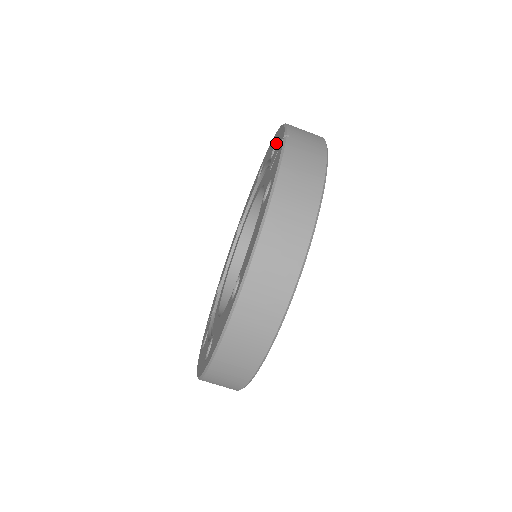
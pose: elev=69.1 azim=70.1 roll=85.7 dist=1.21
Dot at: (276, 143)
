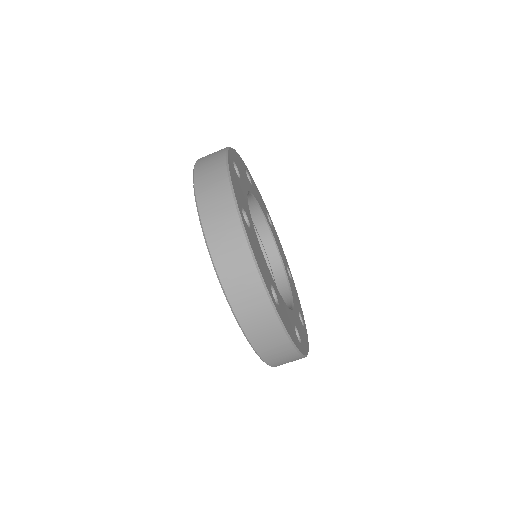
Dot at: occluded
